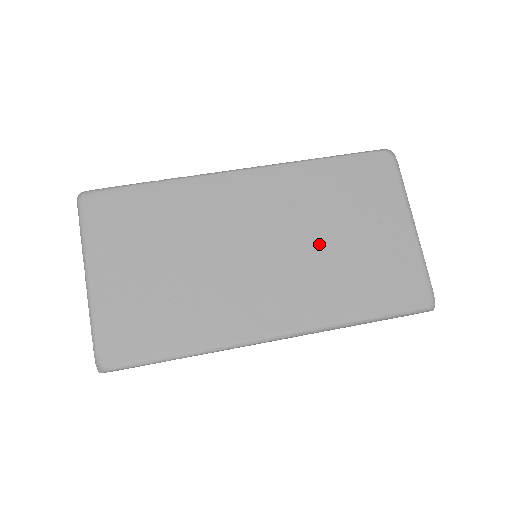
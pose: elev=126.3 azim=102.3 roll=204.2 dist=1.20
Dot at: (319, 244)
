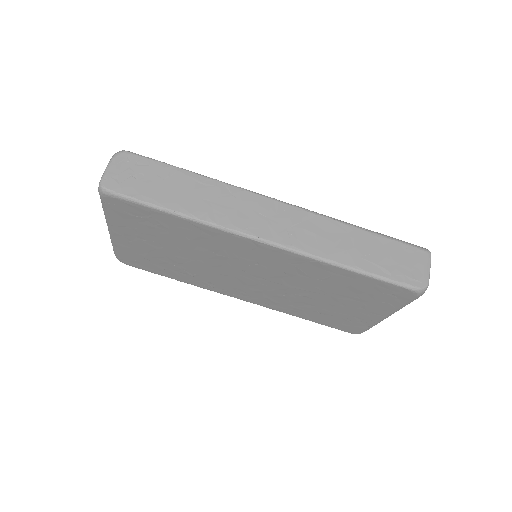
Dot at: (301, 293)
